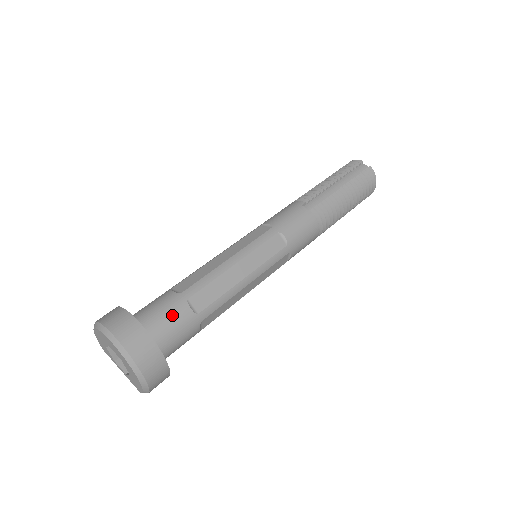
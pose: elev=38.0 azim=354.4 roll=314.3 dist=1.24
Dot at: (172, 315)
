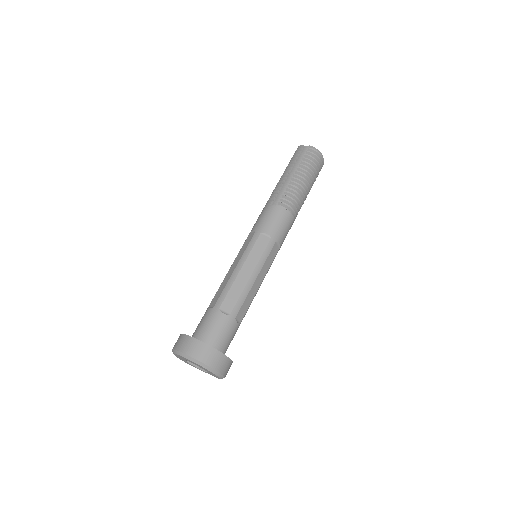
Dot at: (213, 323)
